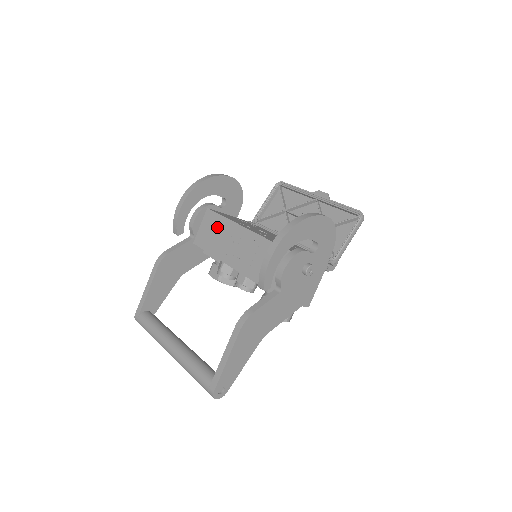
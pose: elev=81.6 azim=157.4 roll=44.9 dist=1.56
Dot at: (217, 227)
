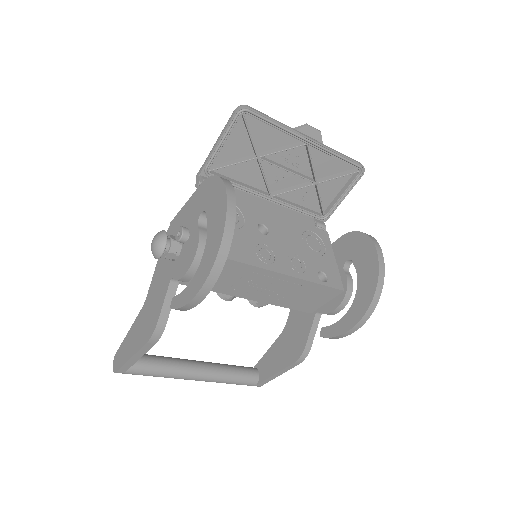
Dot at: (229, 272)
